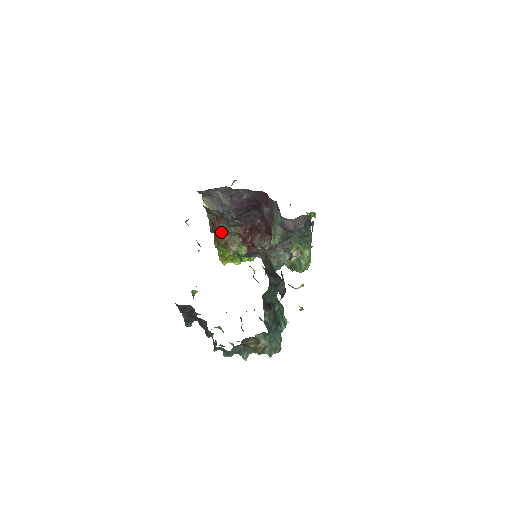
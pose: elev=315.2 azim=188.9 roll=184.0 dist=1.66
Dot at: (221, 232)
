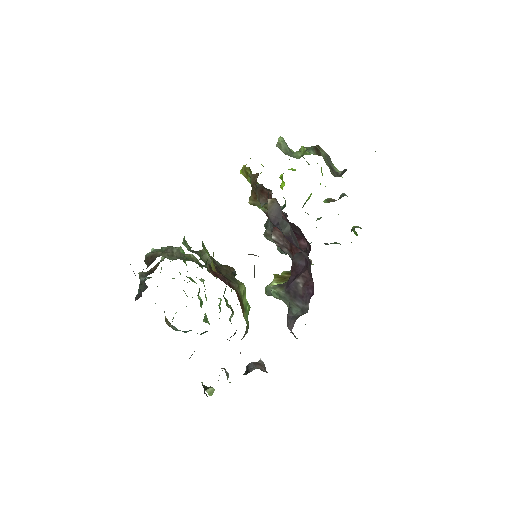
Dot at: (260, 202)
